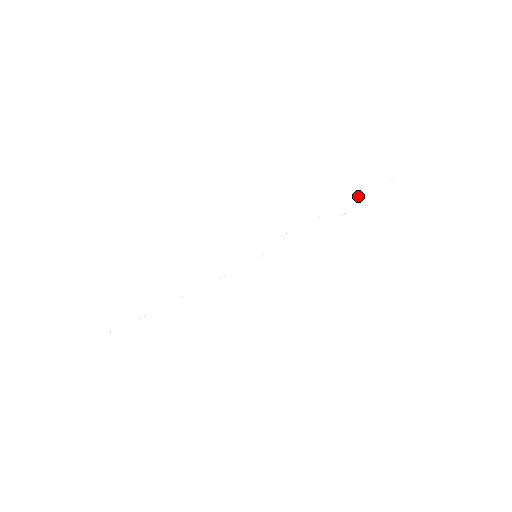
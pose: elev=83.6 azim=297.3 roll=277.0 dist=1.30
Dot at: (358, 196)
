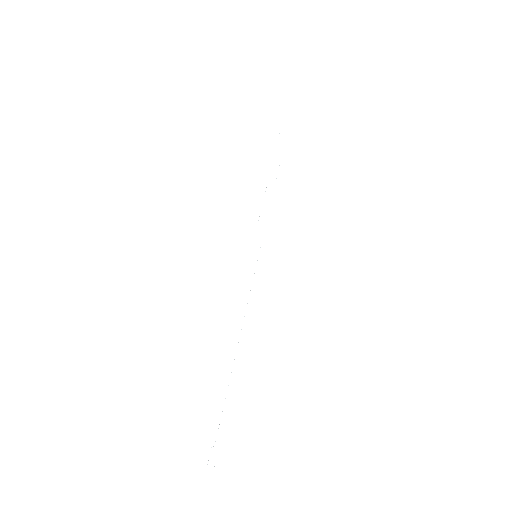
Dot at: occluded
